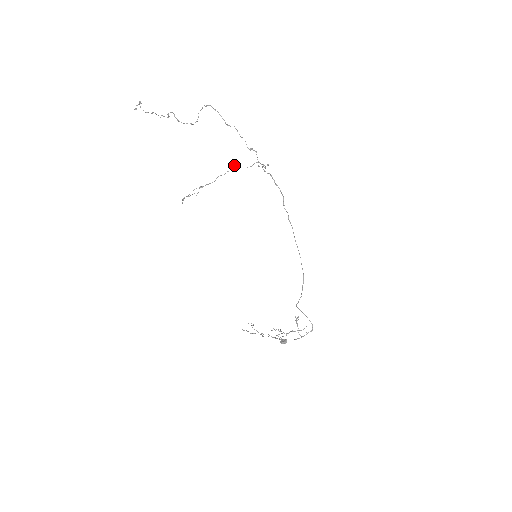
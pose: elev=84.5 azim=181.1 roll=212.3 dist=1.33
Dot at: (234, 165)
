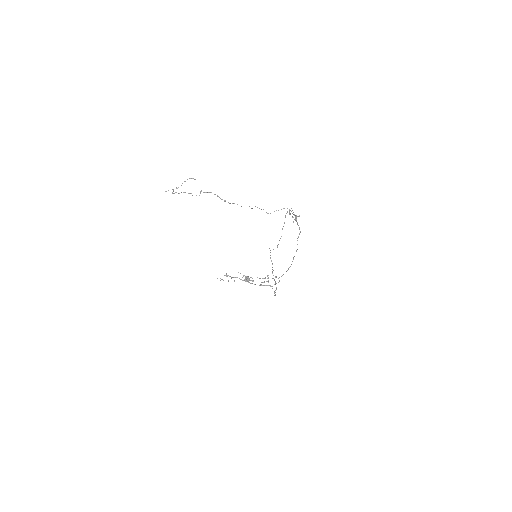
Dot at: occluded
